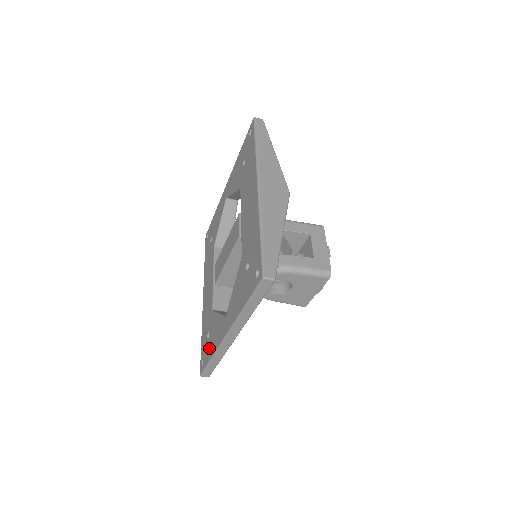
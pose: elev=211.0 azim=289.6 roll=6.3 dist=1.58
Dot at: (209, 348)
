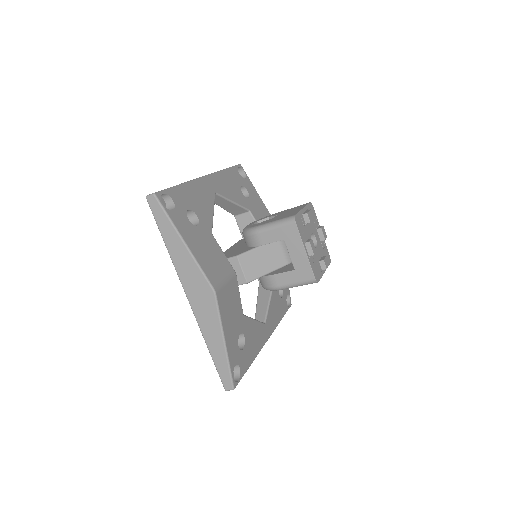
Dot at: occluded
